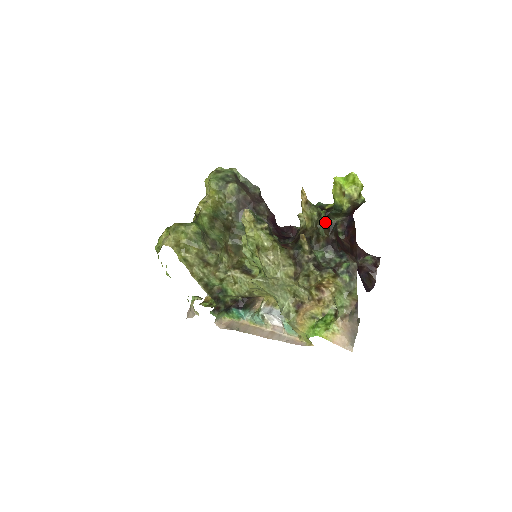
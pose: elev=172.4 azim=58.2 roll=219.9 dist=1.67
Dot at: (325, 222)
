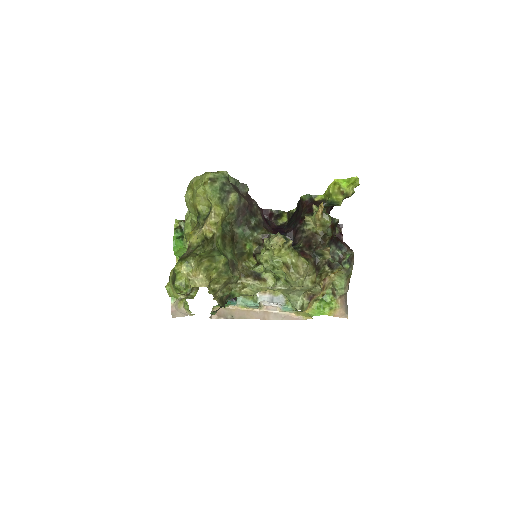
Dot at: (332, 224)
